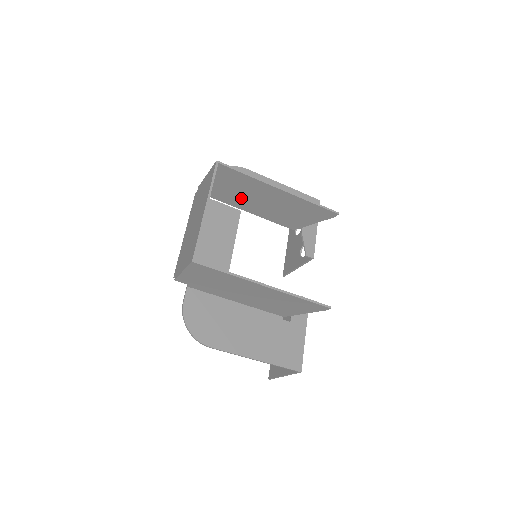
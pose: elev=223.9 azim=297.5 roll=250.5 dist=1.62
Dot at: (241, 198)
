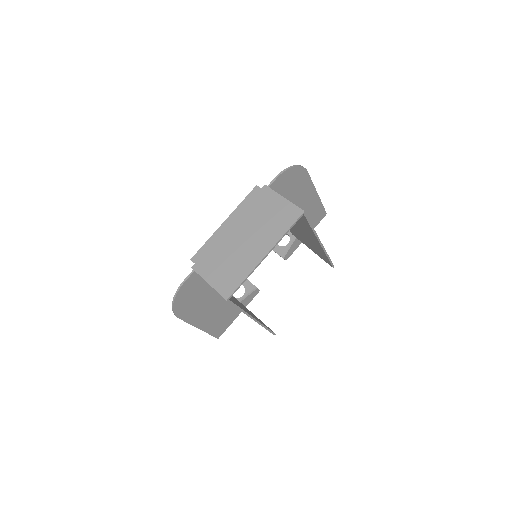
Dot at: occluded
